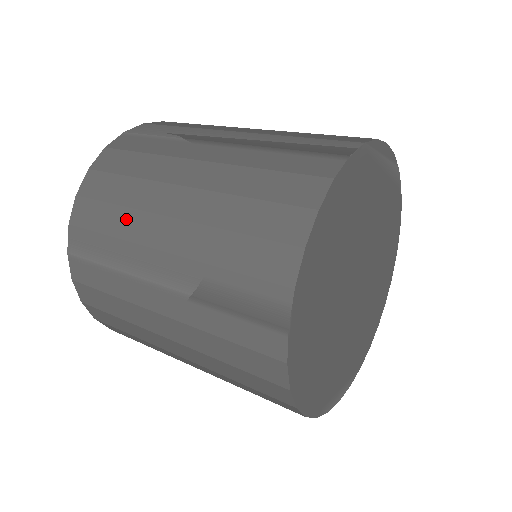
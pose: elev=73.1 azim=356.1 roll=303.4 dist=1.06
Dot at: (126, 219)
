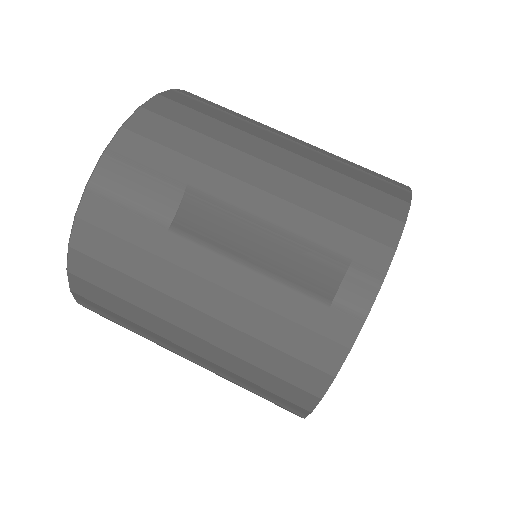
Dot at: (139, 315)
